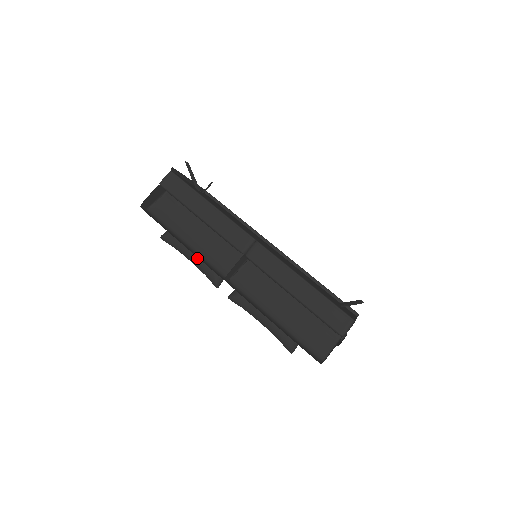
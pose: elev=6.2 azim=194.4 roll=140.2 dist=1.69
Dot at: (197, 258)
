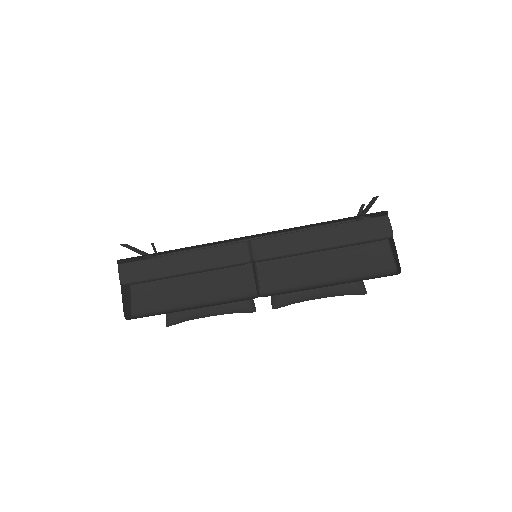
Dot at: (215, 307)
